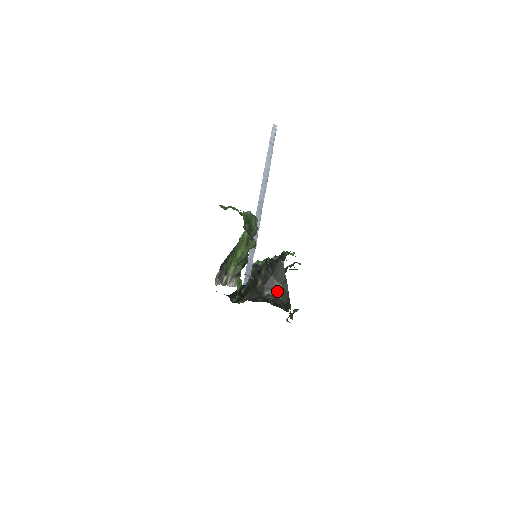
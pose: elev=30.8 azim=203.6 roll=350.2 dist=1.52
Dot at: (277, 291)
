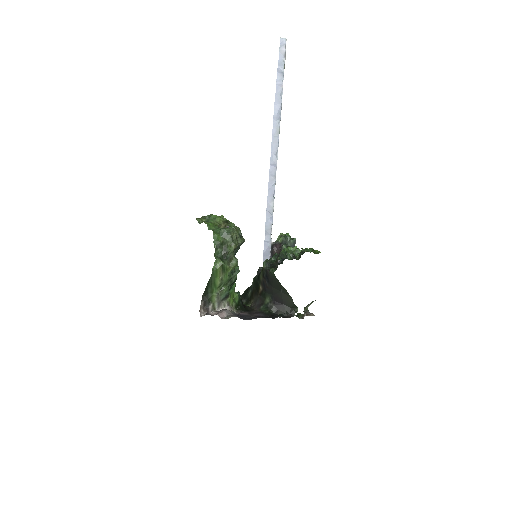
Dot at: (278, 297)
